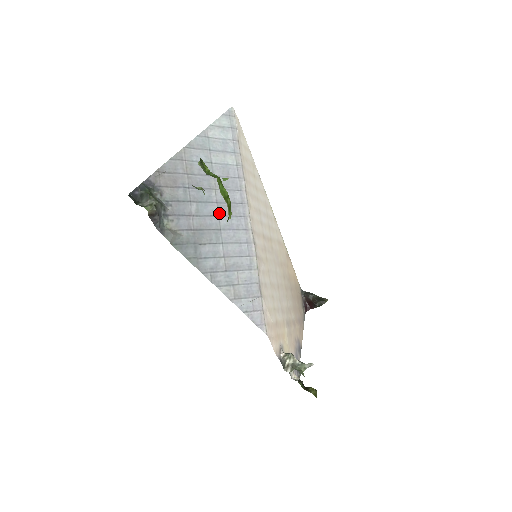
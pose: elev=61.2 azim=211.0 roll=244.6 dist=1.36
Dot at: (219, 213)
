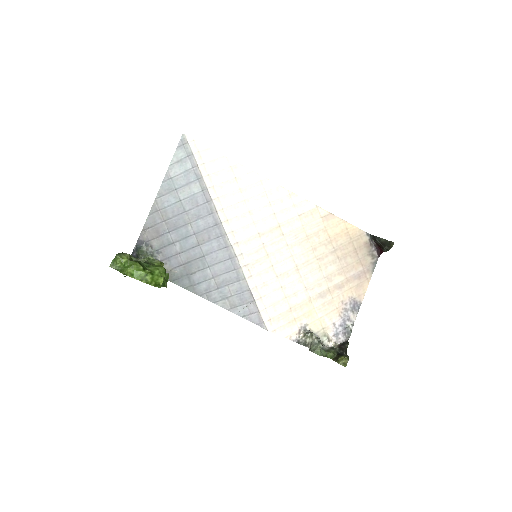
Dot at: (199, 242)
